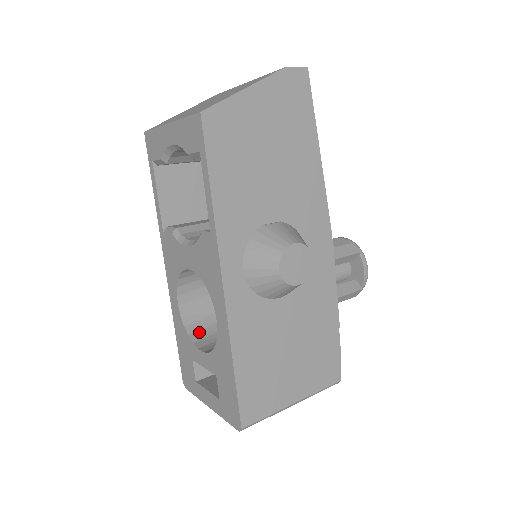
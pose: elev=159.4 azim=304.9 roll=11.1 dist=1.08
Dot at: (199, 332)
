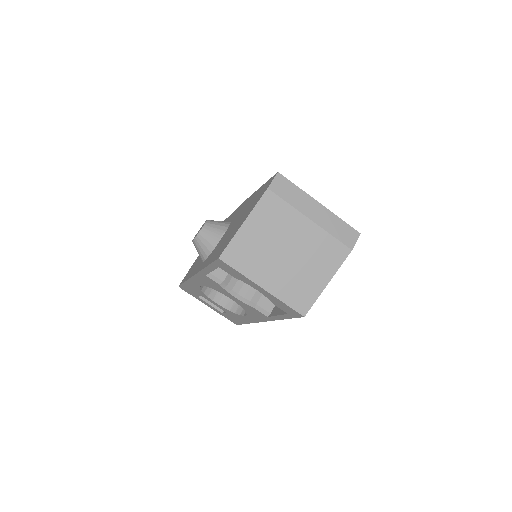
Dot at: (208, 287)
